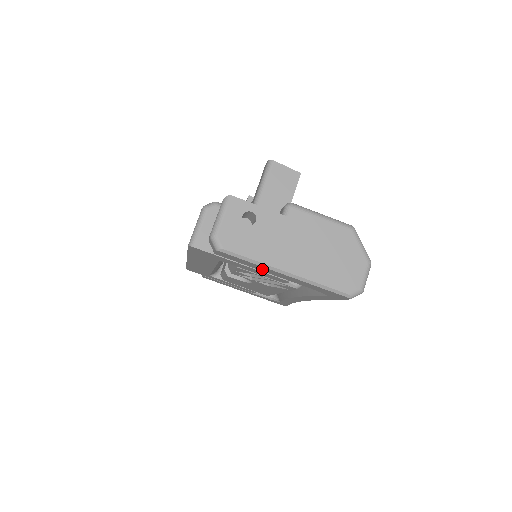
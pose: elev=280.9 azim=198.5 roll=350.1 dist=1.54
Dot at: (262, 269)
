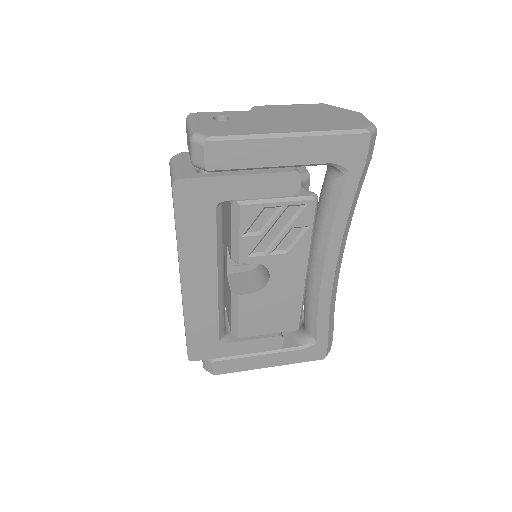
Dot at: (264, 156)
